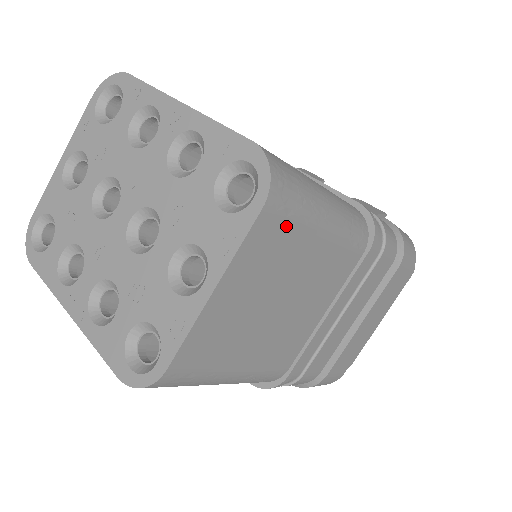
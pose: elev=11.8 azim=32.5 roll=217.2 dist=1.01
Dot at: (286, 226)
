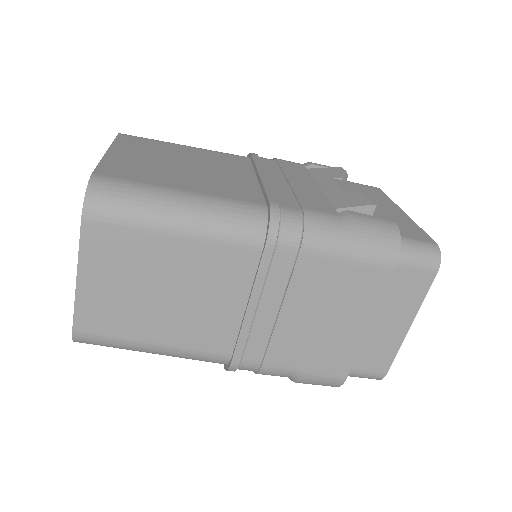
Dot at: (119, 230)
